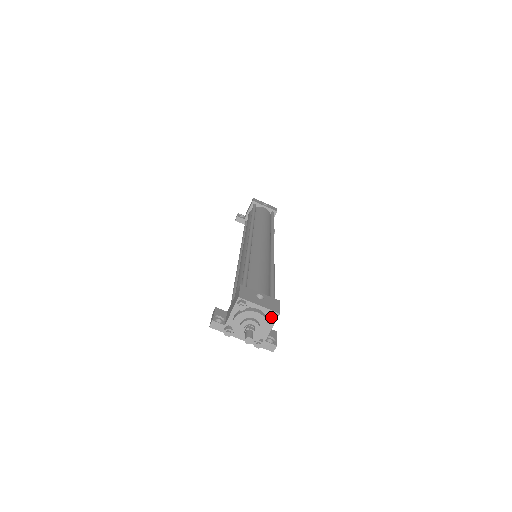
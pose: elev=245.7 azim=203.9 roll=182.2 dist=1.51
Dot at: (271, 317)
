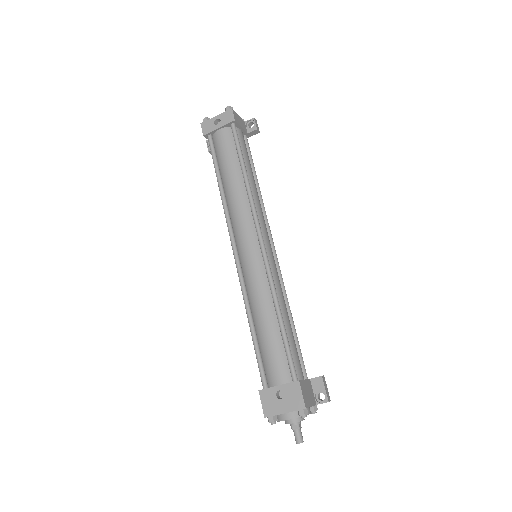
Dot at: (301, 417)
